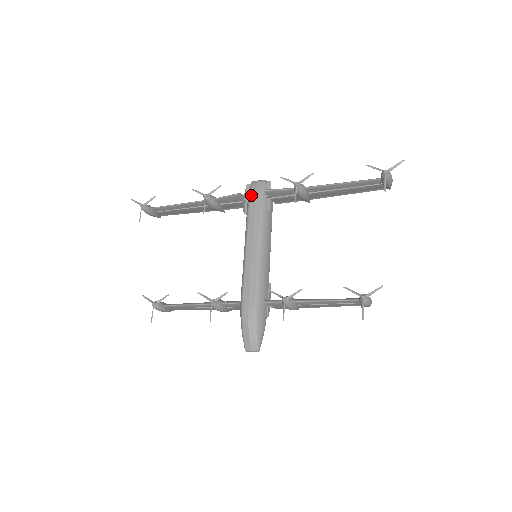
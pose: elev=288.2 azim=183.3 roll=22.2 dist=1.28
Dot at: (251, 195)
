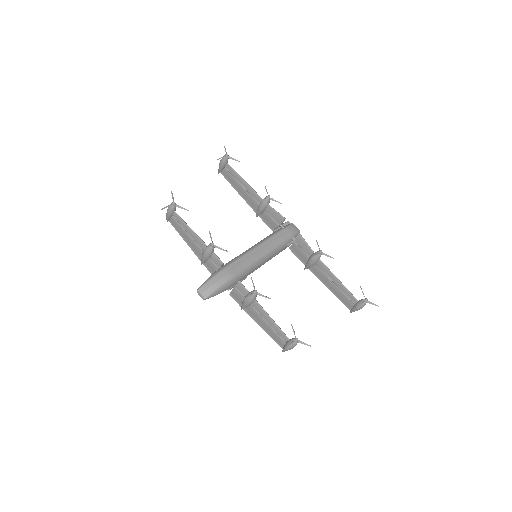
Dot at: (287, 228)
